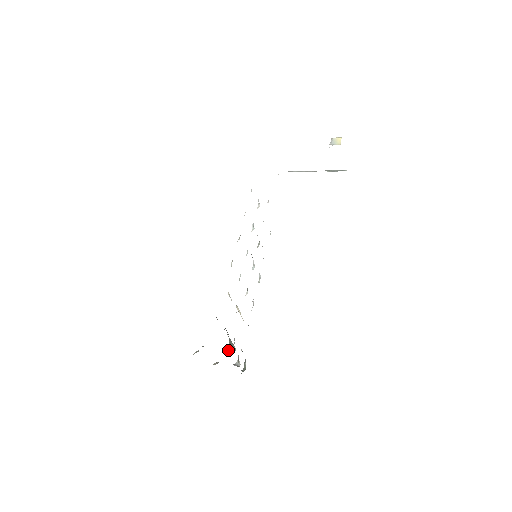
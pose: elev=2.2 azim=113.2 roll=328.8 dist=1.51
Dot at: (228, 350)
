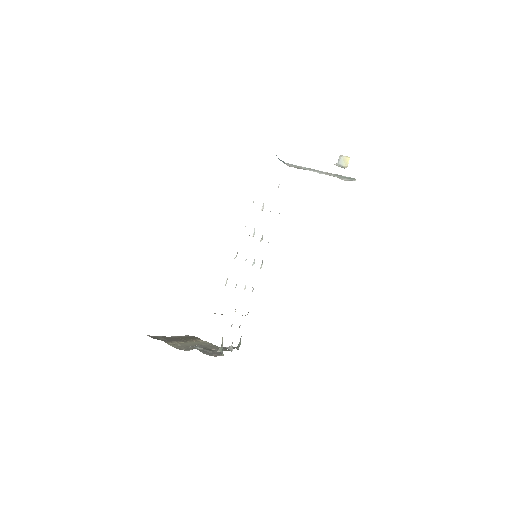
Dot at: (221, 347)
